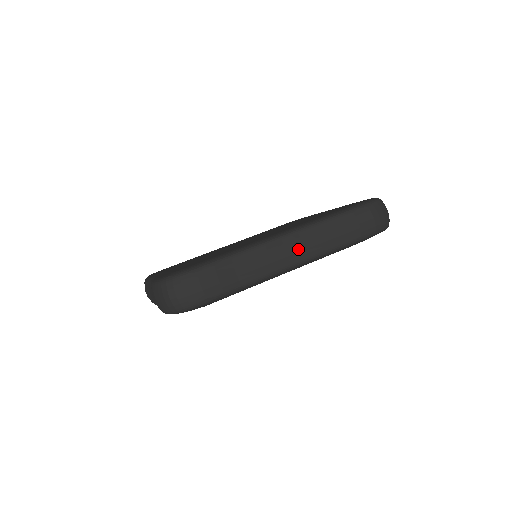
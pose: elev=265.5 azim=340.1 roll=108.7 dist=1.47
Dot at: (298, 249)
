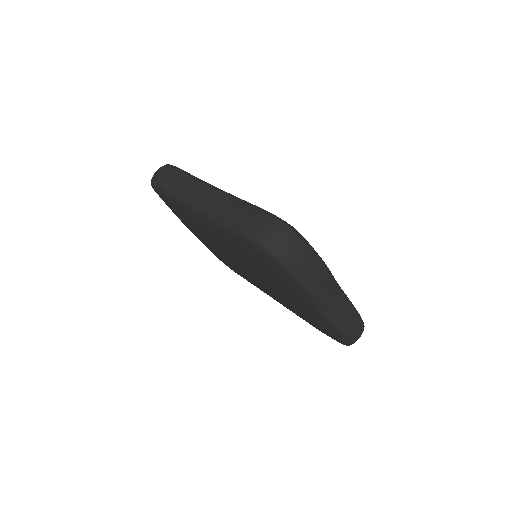
Dot at: (210, 200)
